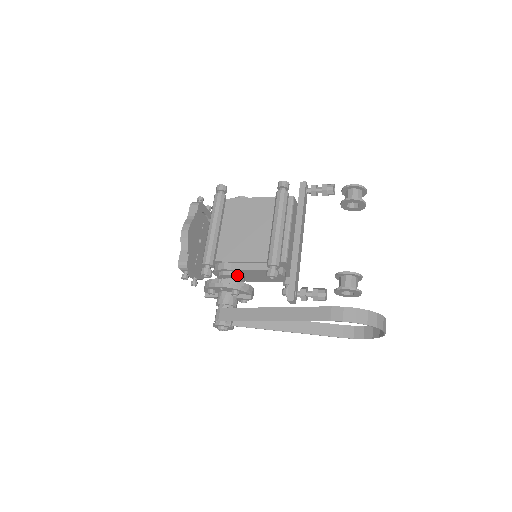
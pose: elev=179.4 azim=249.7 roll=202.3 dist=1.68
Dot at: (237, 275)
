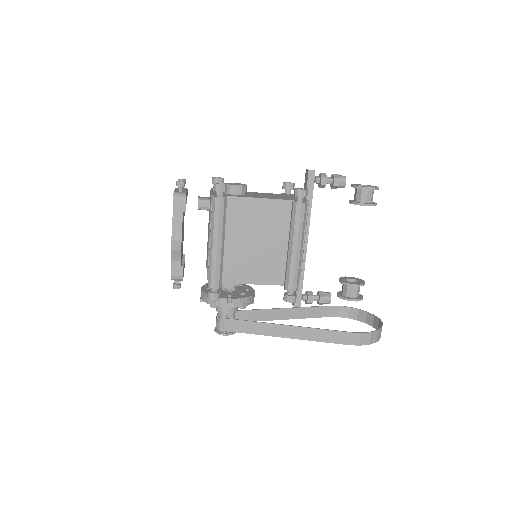
Dot at: (240, 284)
